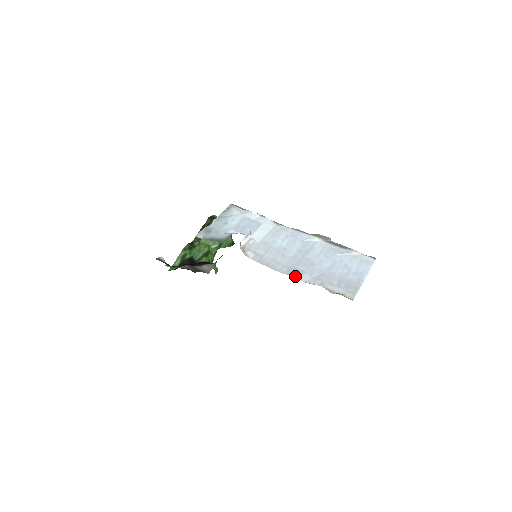
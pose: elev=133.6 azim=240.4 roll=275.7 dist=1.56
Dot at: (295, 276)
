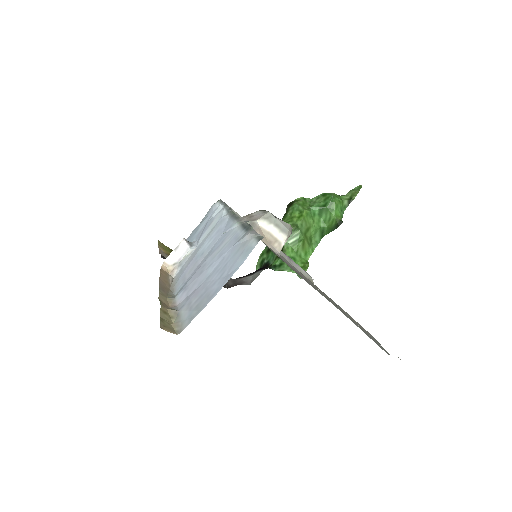
Dot at: (176, 297)
